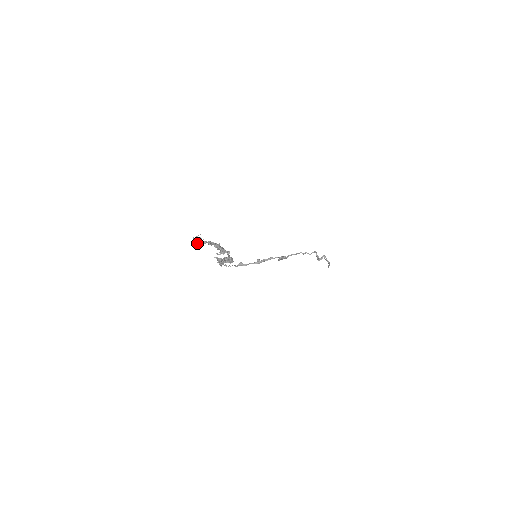
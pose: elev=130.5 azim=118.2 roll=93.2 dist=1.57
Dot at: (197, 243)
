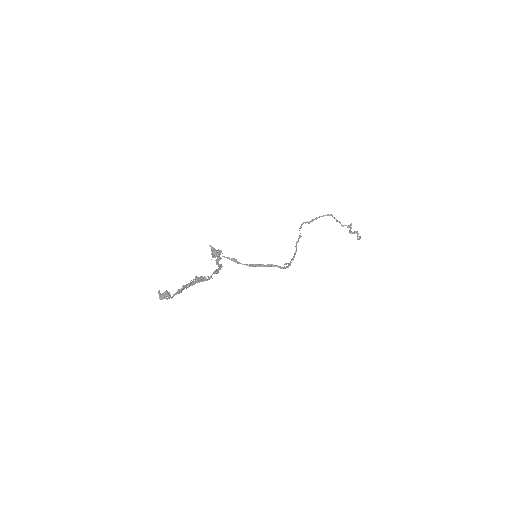
Dot at: (161, 297)
